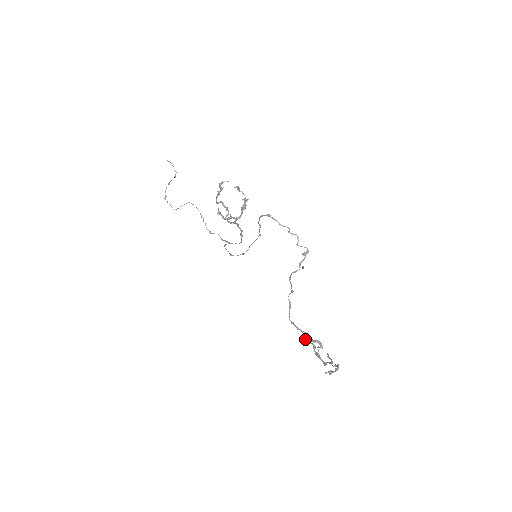
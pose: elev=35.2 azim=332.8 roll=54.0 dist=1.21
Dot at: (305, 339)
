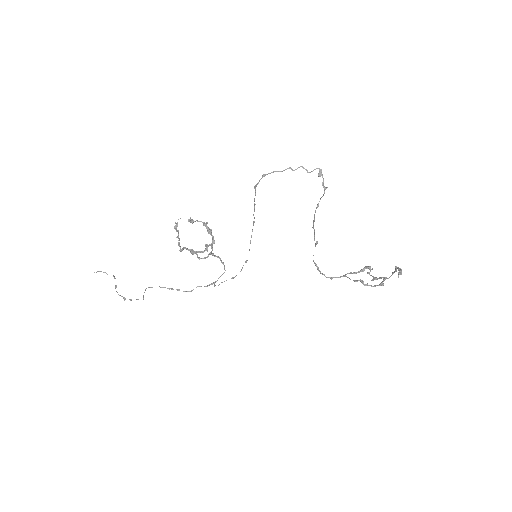
Dot at: occluded
